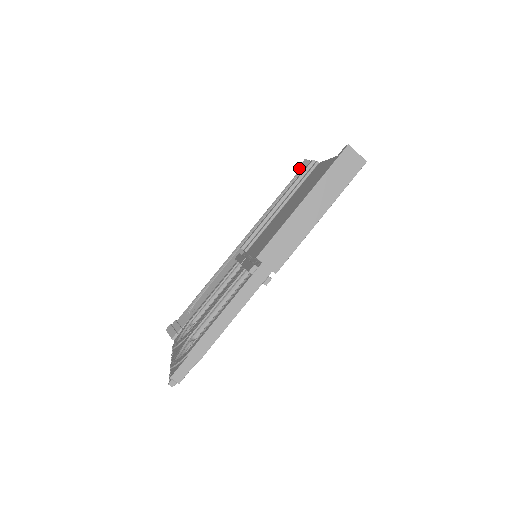
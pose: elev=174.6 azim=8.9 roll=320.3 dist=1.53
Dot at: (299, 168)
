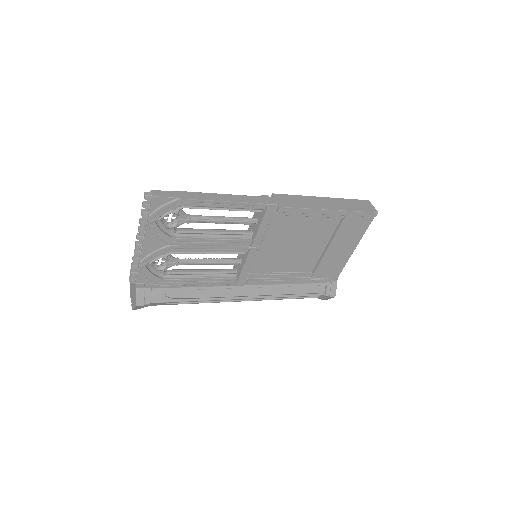
Dot at: occluded
